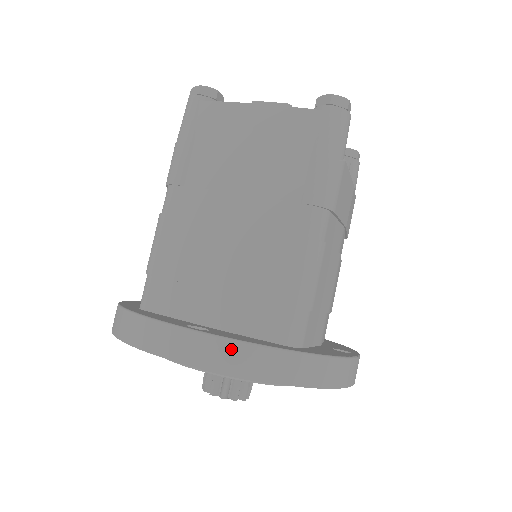
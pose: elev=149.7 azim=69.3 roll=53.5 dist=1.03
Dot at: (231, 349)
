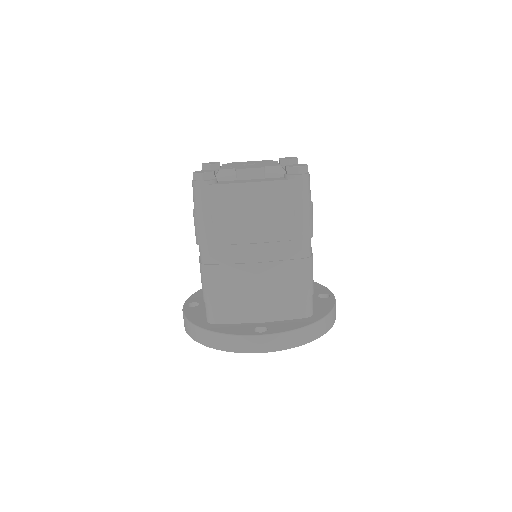
Dot at: (287, 337)
